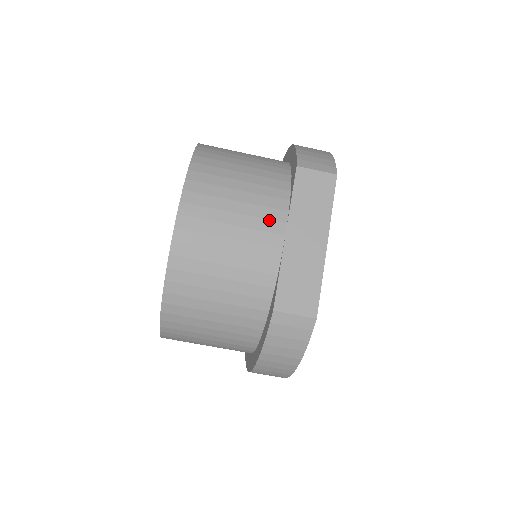
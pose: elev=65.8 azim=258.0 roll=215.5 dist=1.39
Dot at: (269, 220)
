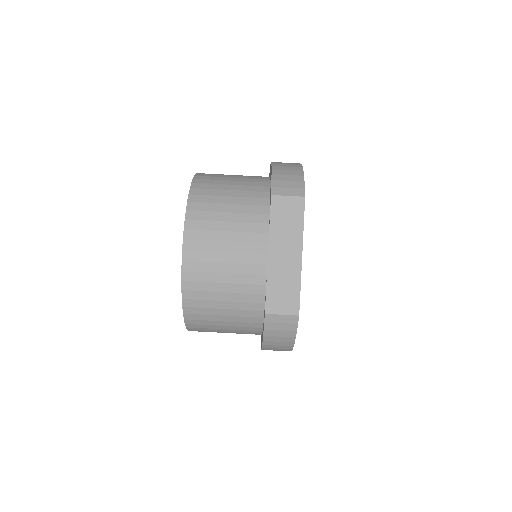
Dot at: (254, 243)
